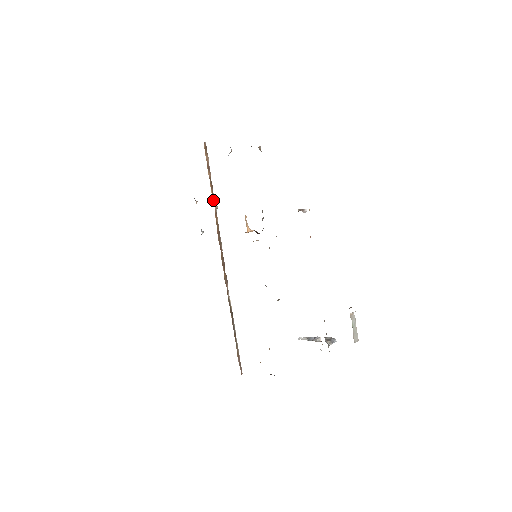
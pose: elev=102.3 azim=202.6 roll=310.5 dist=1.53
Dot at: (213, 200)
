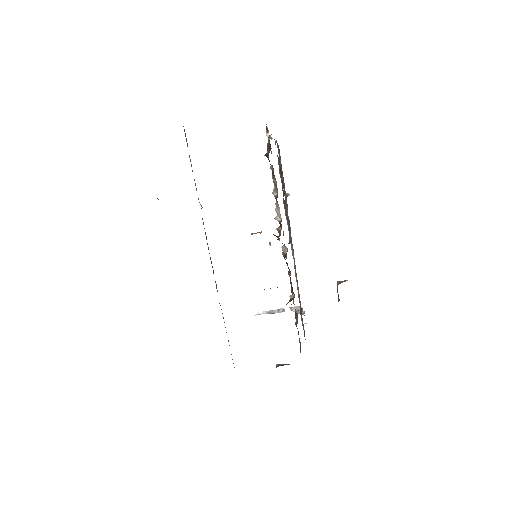
Dot at: (198, 199)
